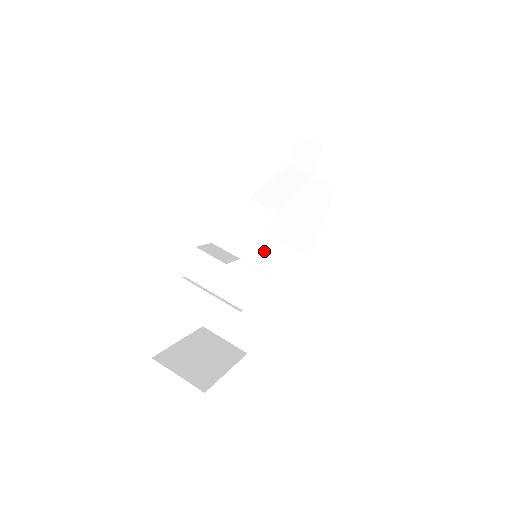
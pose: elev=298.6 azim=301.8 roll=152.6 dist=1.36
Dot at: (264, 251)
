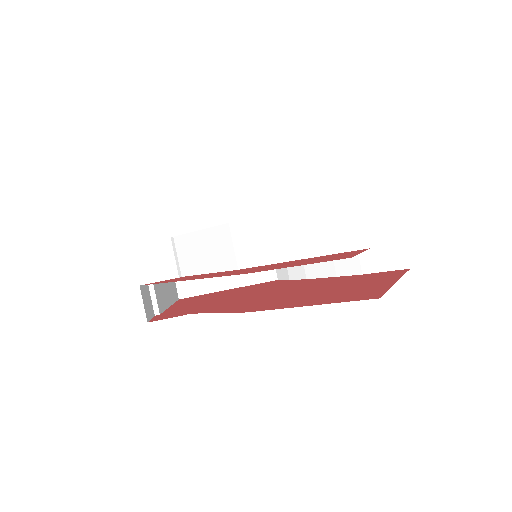
Dot at: occluded
